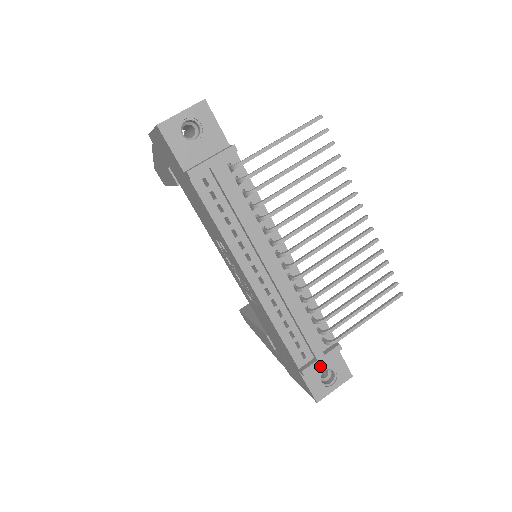
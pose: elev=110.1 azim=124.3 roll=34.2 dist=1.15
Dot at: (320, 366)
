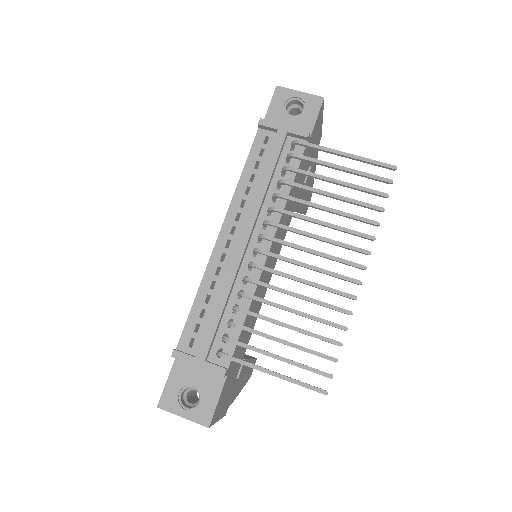
Dot at: (195, 377)
